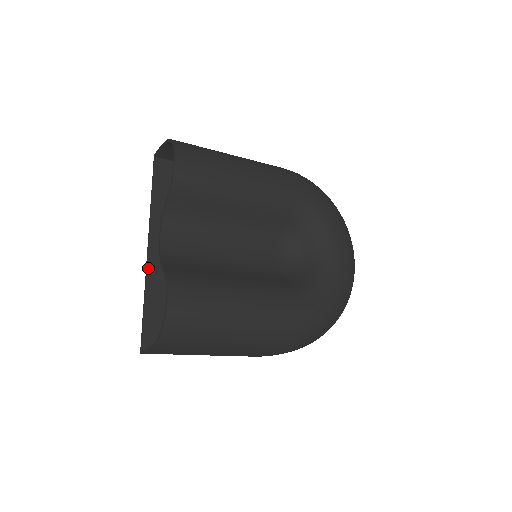
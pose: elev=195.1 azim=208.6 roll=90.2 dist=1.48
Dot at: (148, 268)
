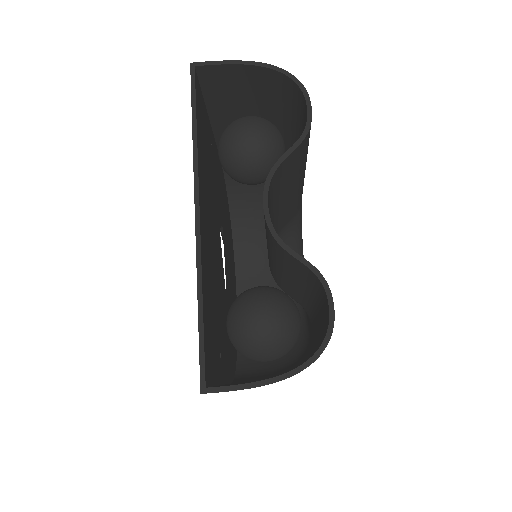
Dot at: (201, 245)
